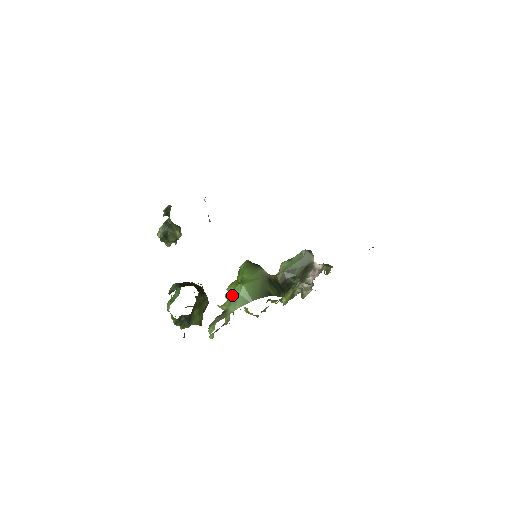
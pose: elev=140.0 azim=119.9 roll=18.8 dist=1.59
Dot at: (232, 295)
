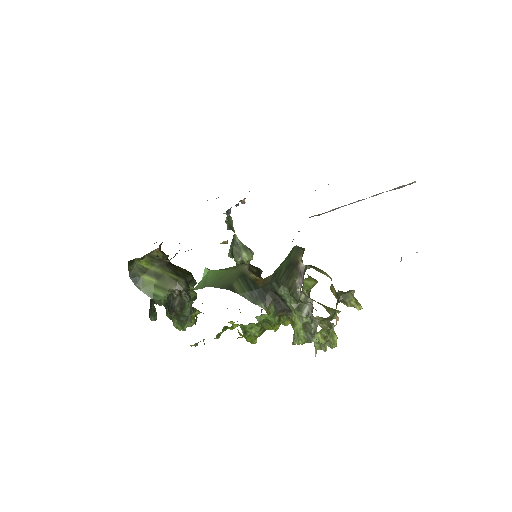
Dot at: occluded
